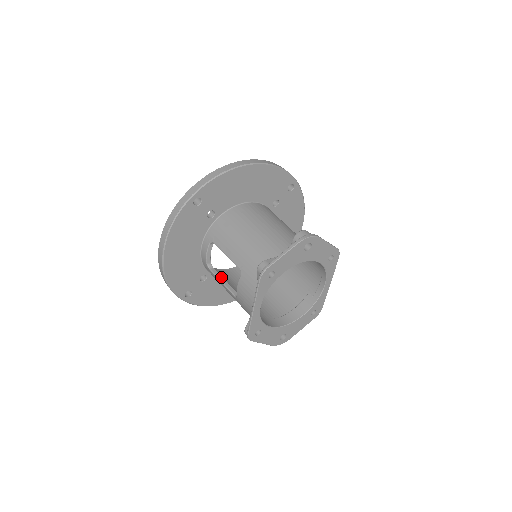
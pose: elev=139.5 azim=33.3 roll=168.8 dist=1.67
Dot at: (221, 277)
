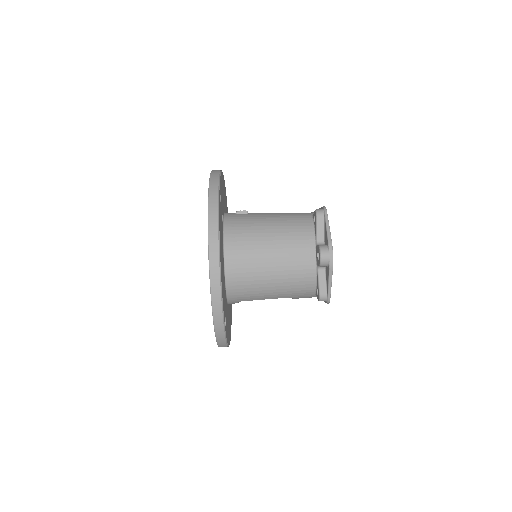
Dot at: occluded
